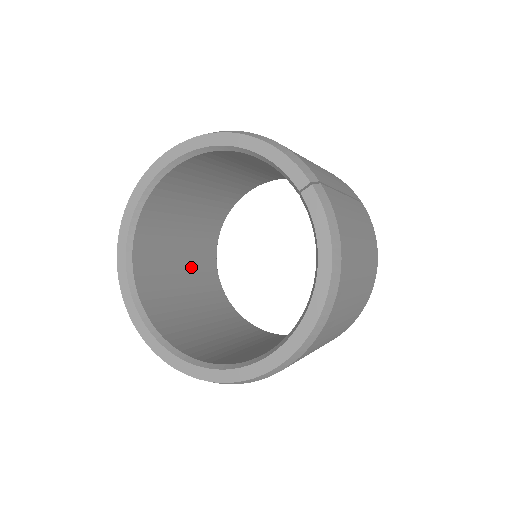
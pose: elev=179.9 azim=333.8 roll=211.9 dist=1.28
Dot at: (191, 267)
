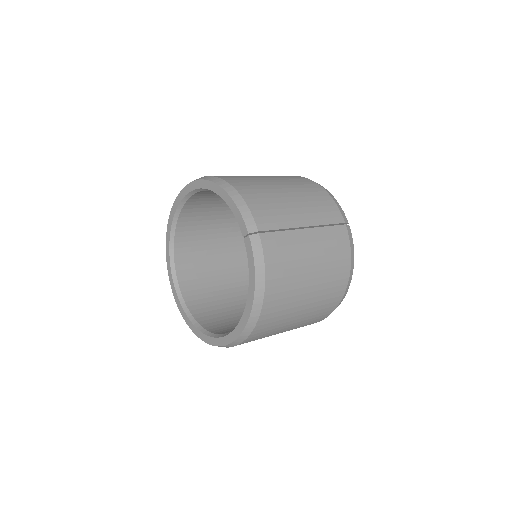
Dot at: (229, 248)
